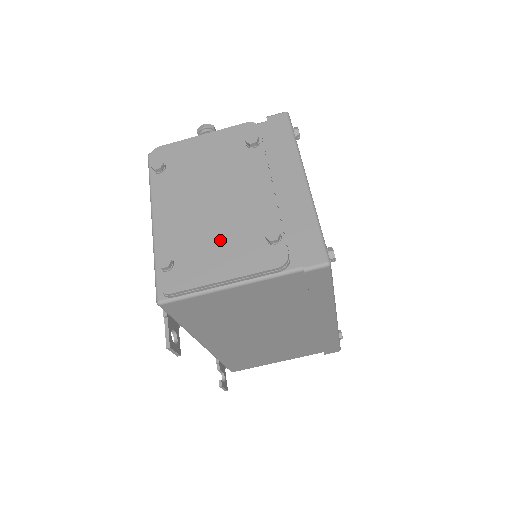
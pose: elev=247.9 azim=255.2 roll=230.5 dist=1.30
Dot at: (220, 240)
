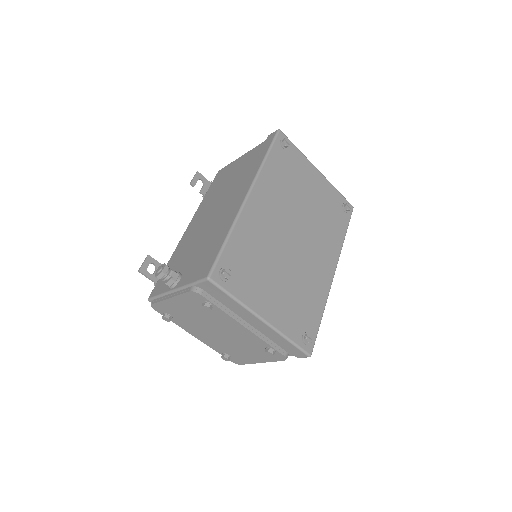
Dot at: (242, 349)
